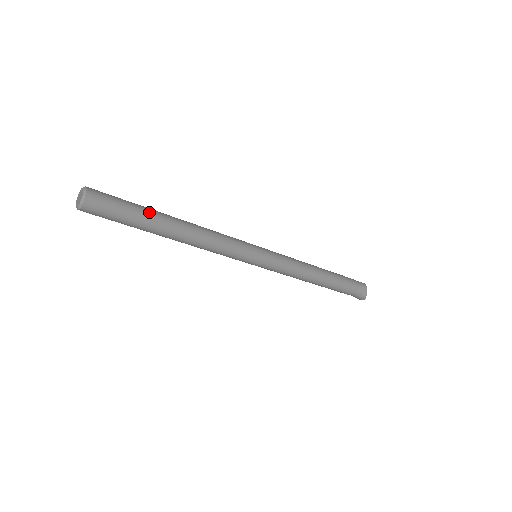
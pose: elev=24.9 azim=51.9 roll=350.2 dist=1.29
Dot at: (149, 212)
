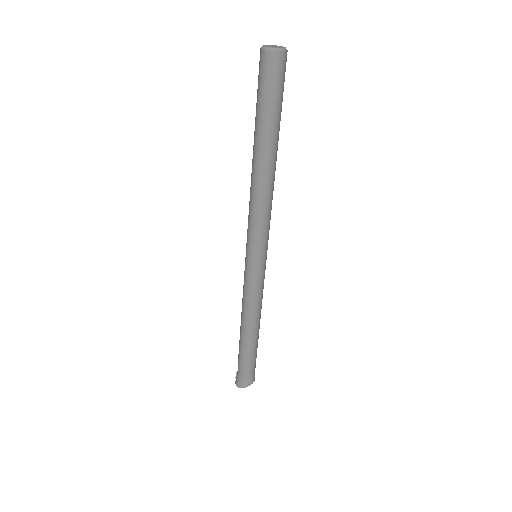
Dot at: (279, 125)
